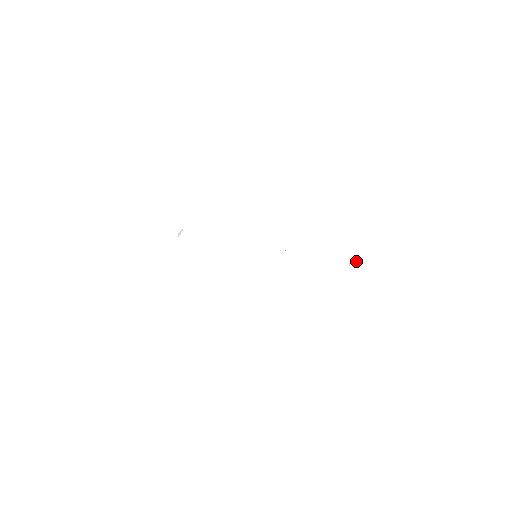
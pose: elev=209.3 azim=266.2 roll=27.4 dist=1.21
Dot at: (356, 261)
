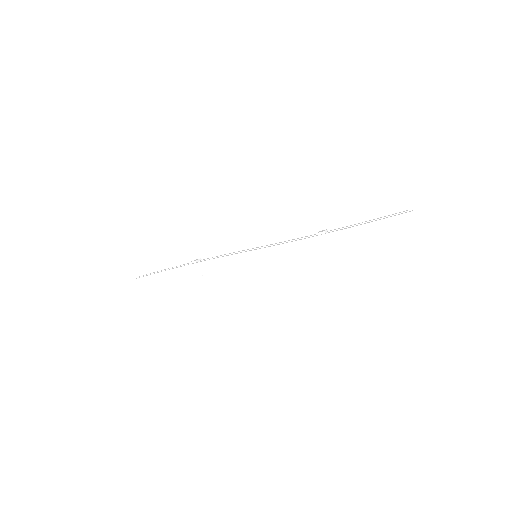
Dot at: (332, 230)
